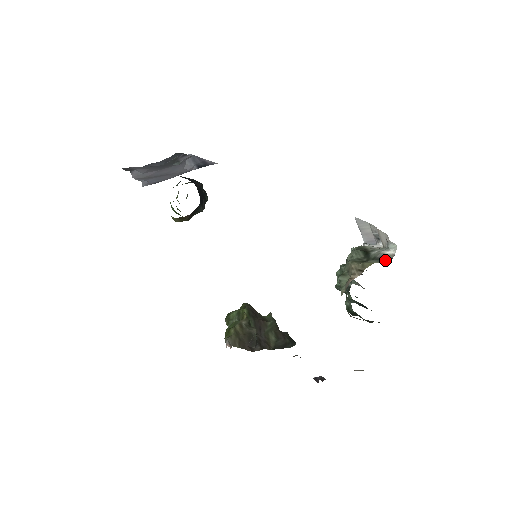
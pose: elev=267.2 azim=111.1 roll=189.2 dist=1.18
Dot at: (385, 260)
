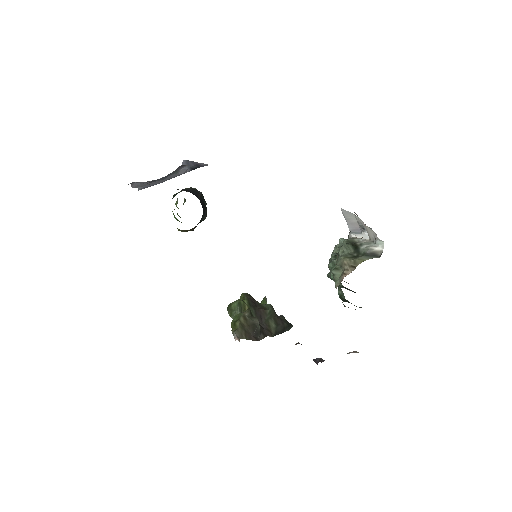
Dot at: (374, 256)
